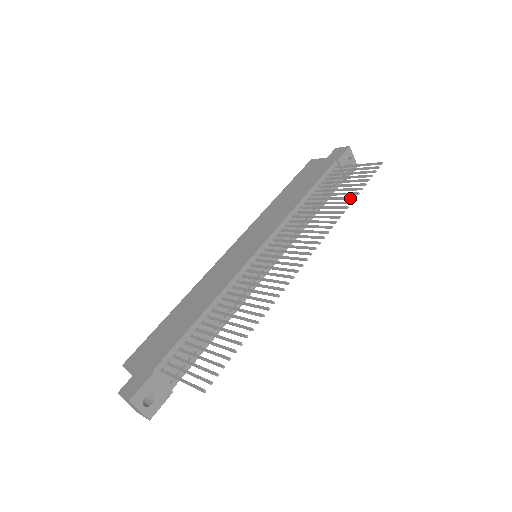
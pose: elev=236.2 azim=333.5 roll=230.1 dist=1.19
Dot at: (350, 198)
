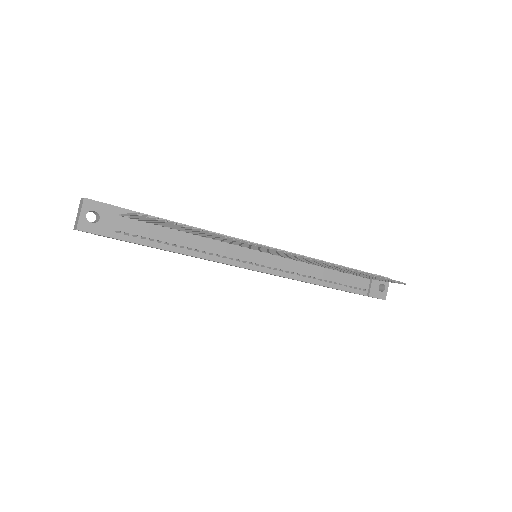
Dot at: (361, 272)
